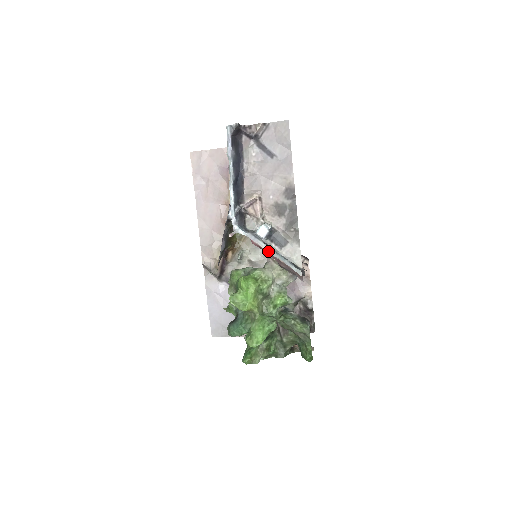
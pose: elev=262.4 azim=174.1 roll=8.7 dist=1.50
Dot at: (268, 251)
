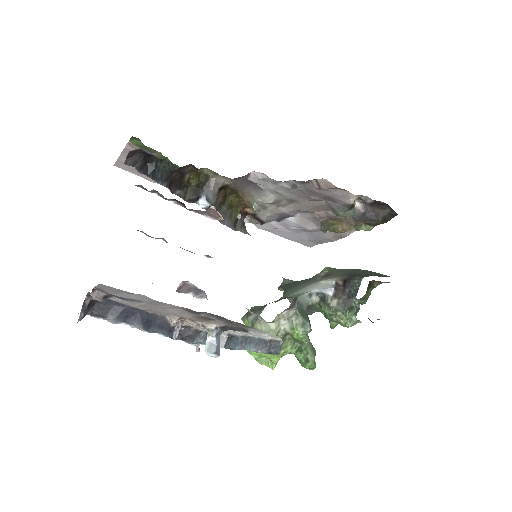
Dot at: (237, 348)
